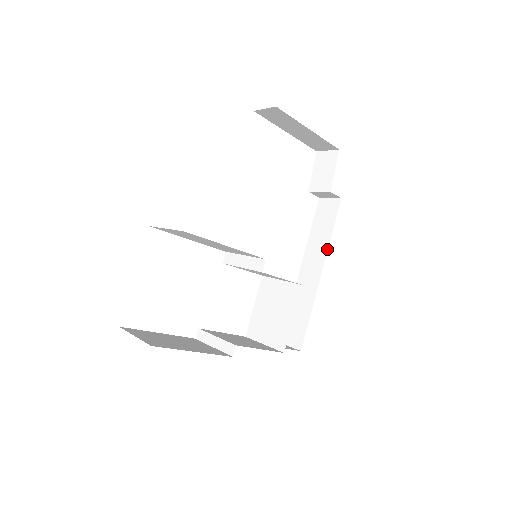
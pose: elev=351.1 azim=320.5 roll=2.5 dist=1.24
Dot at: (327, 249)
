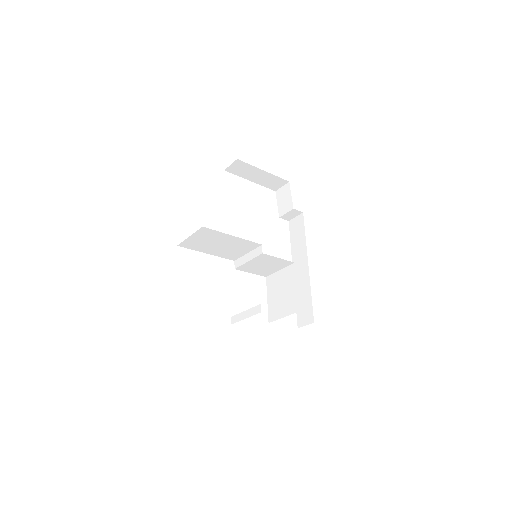
Dot at: (306, 247)
